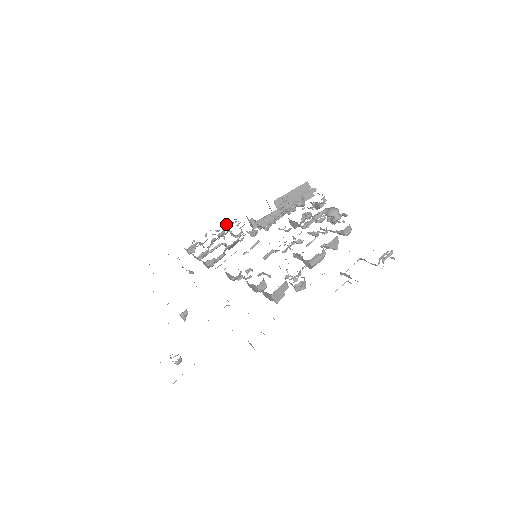
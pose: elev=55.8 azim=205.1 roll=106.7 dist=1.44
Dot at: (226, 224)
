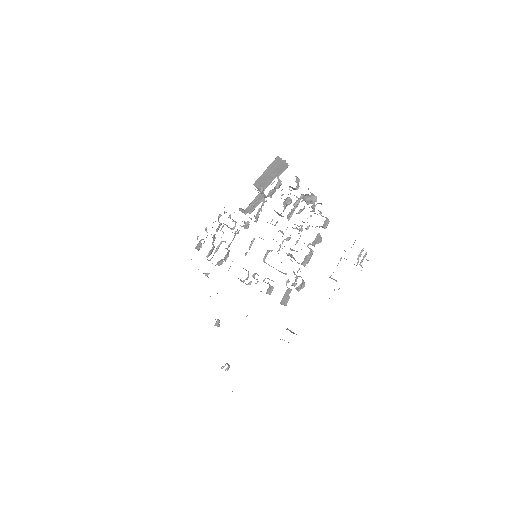
Dot at: (219, 215)
